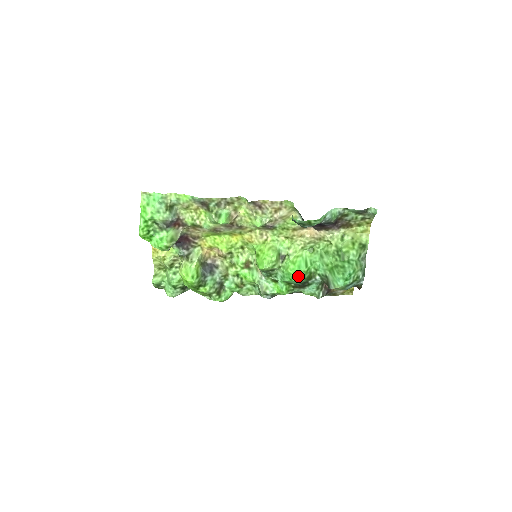
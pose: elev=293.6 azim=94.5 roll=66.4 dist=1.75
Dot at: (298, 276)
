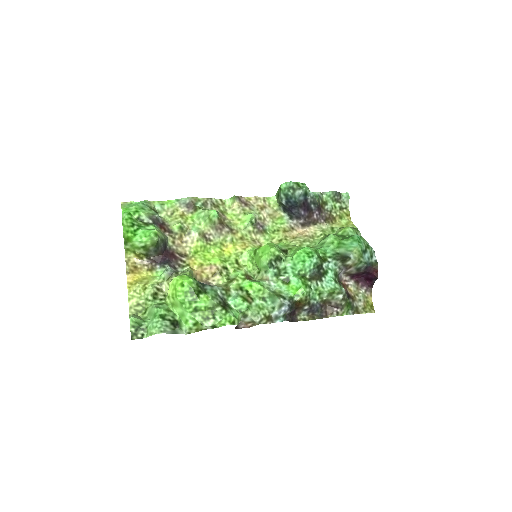
Dot at: (309, 253)
